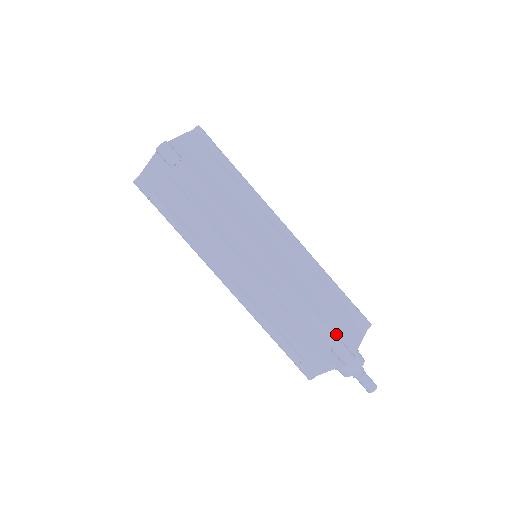
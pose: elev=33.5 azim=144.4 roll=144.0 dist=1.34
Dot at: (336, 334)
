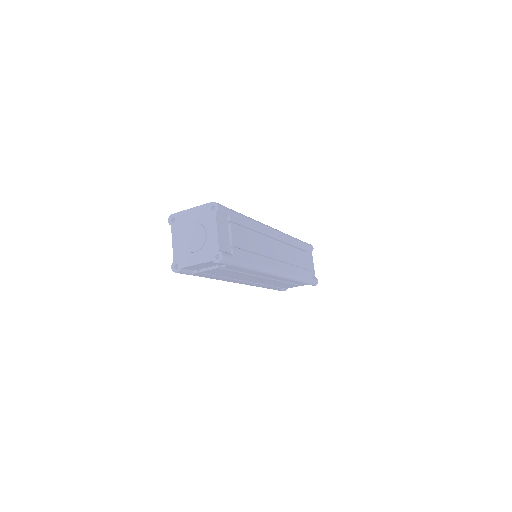
Dot at: (310, 277)
